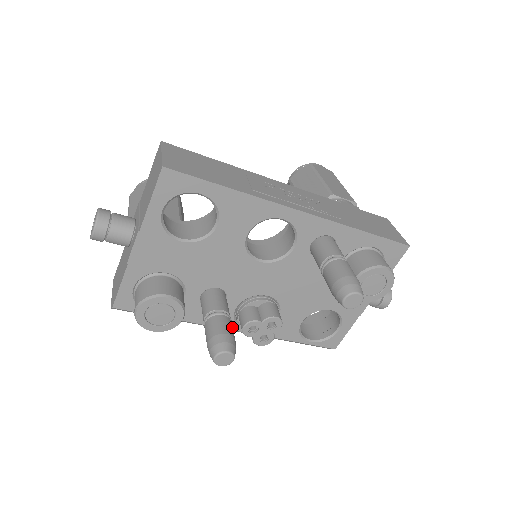
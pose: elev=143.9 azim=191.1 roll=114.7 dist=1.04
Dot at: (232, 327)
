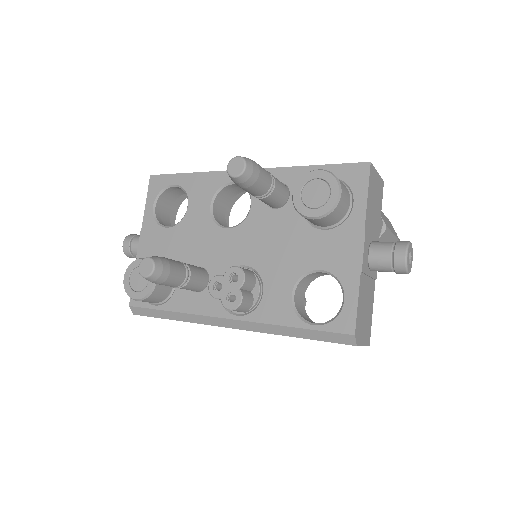
Dot at: (179, 265)
